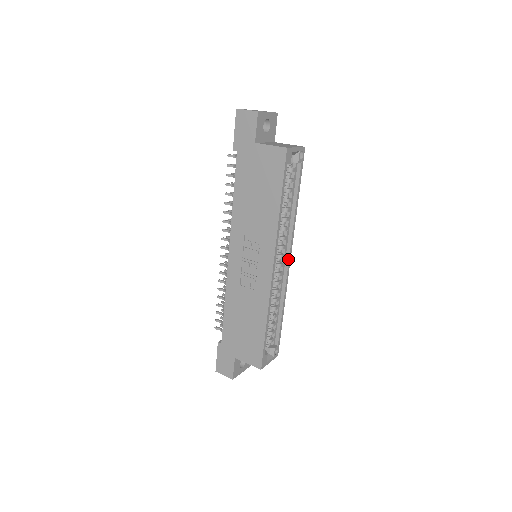
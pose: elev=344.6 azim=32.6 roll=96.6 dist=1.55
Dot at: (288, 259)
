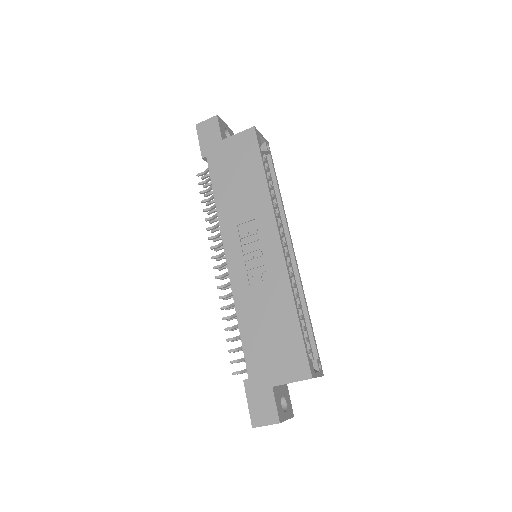
Dot at: (291, 248)
